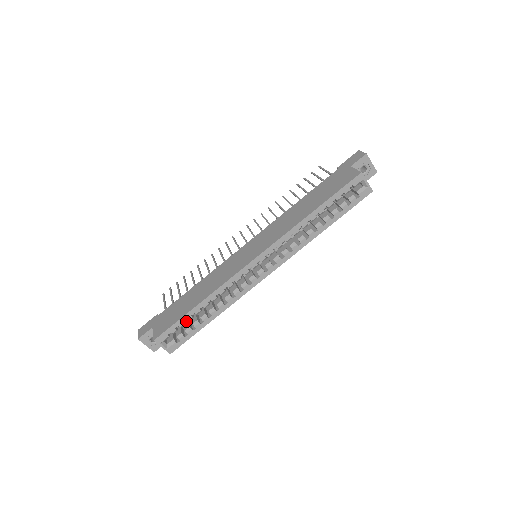
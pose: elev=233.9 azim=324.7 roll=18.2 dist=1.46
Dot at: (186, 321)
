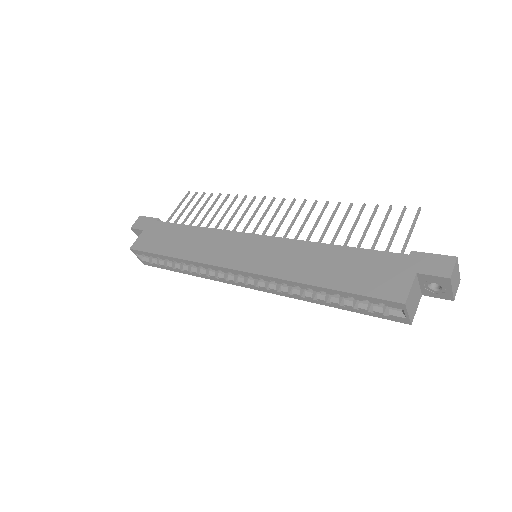
Dot at: occluded
